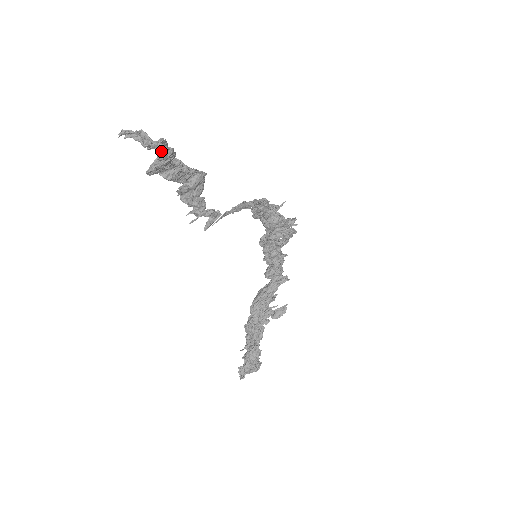
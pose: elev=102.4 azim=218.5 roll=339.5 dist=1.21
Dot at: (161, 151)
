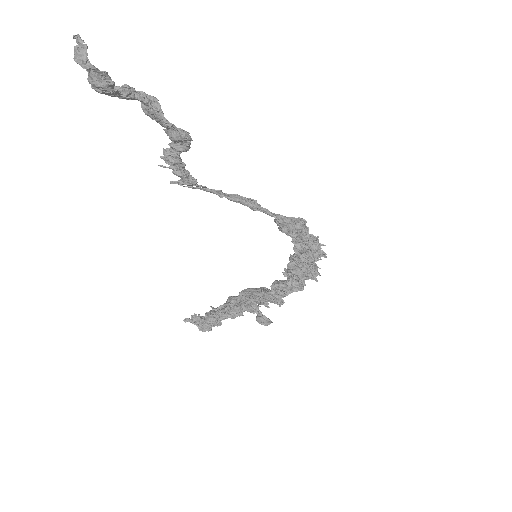
Dot at: (91, 77)
